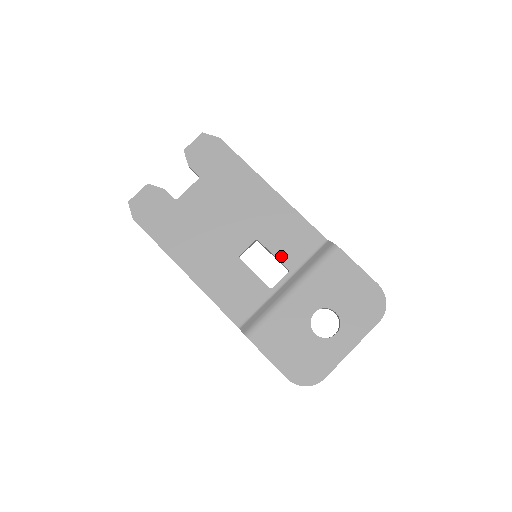
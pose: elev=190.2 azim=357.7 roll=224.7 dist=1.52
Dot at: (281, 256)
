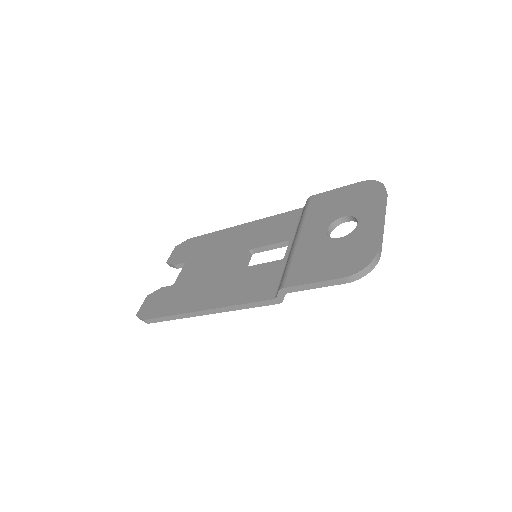
Dot at: (276, 240)
